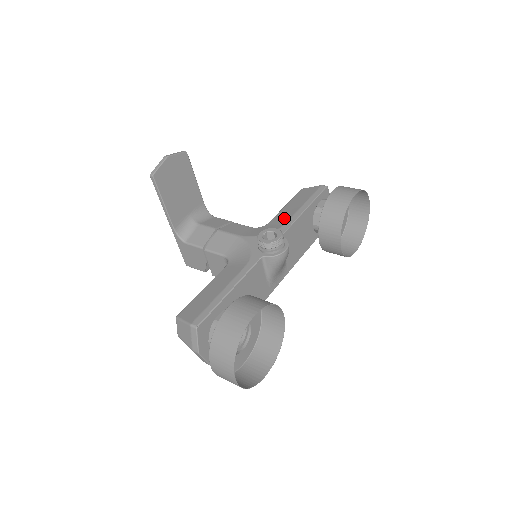
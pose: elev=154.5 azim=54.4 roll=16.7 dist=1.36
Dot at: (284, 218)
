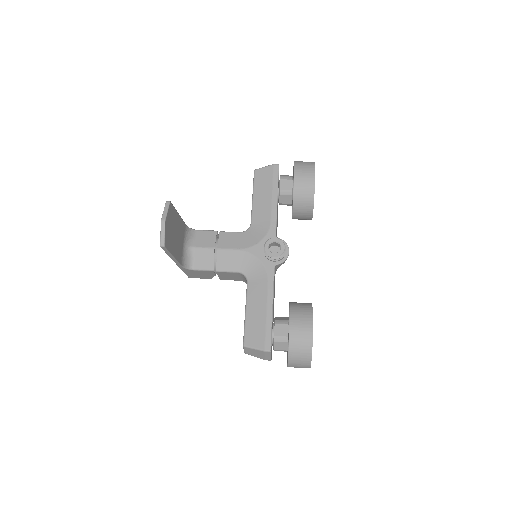
Dot at: (265, 215)
